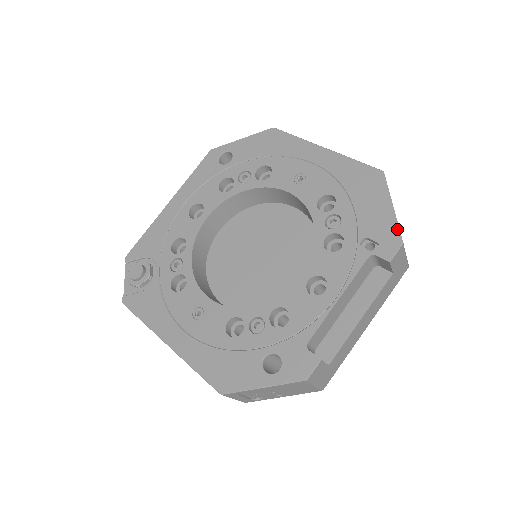
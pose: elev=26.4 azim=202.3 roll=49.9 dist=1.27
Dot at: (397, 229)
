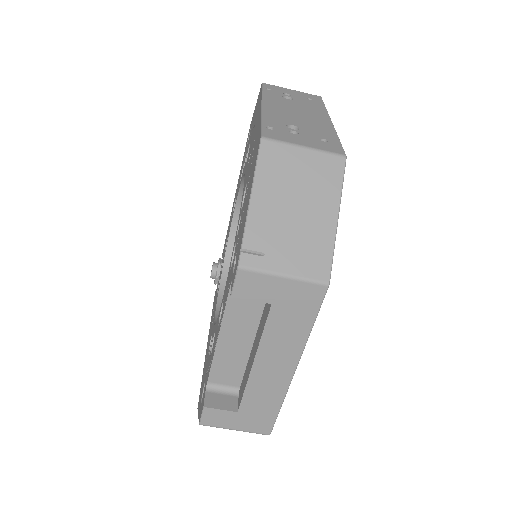
Dot at: (241, 242)
